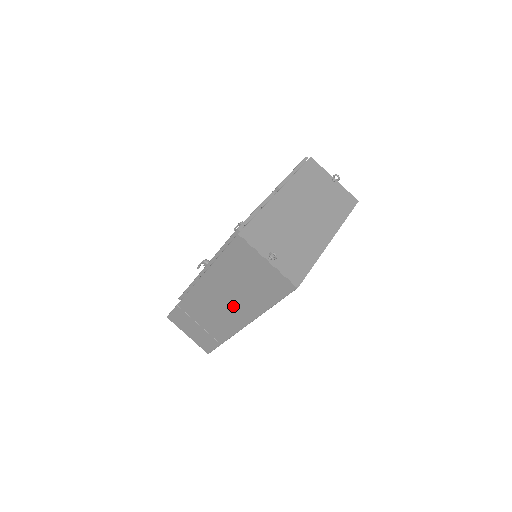
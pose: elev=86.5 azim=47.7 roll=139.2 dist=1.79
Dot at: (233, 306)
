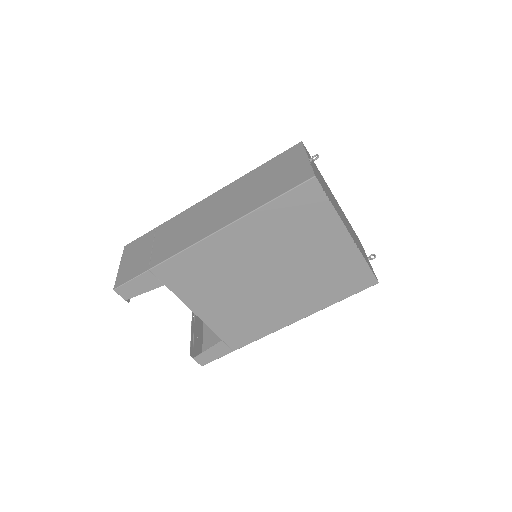
Dot at: (221, 213)
